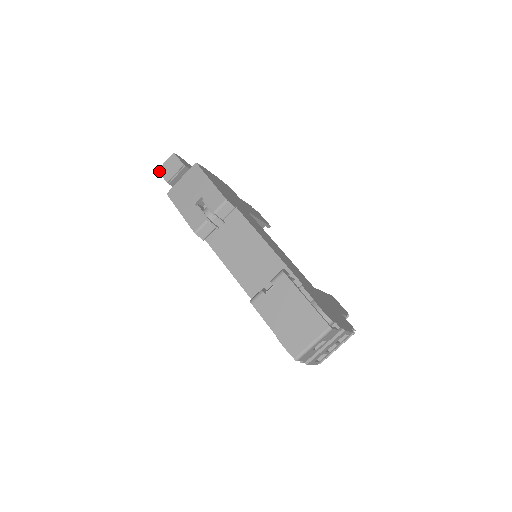
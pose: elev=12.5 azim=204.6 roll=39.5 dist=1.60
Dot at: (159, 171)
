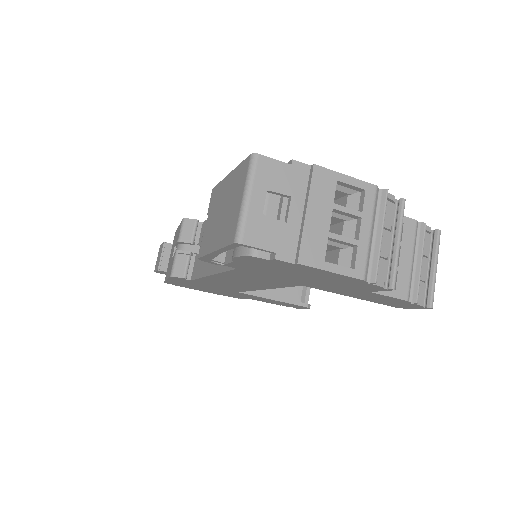
Dot at: (154, 271)
